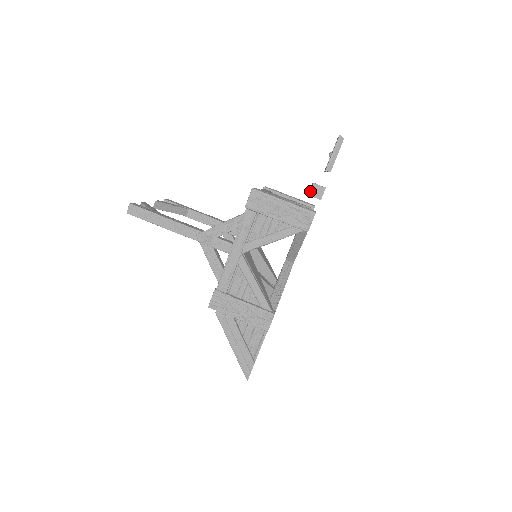
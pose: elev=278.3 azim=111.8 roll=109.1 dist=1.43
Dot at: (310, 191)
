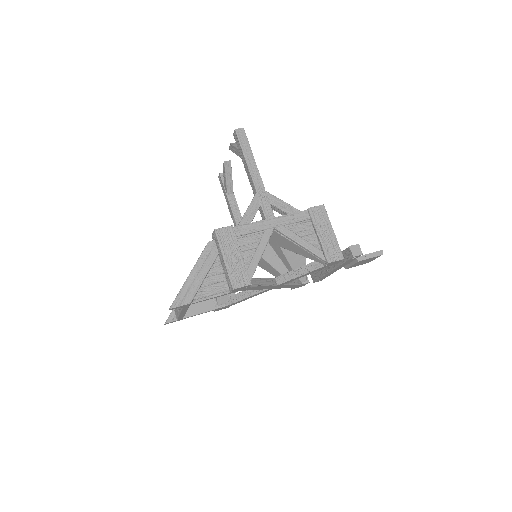
Dot at: (352, 245)
